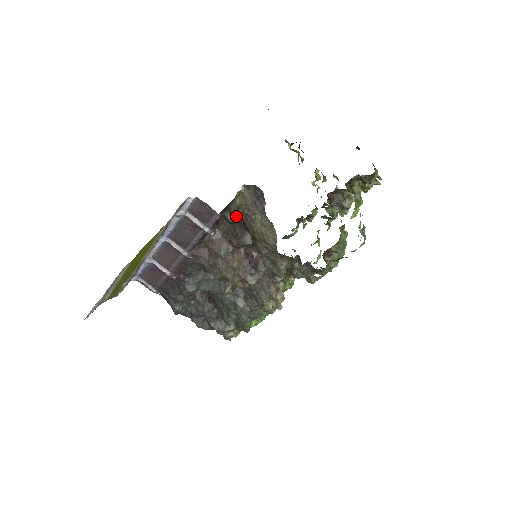
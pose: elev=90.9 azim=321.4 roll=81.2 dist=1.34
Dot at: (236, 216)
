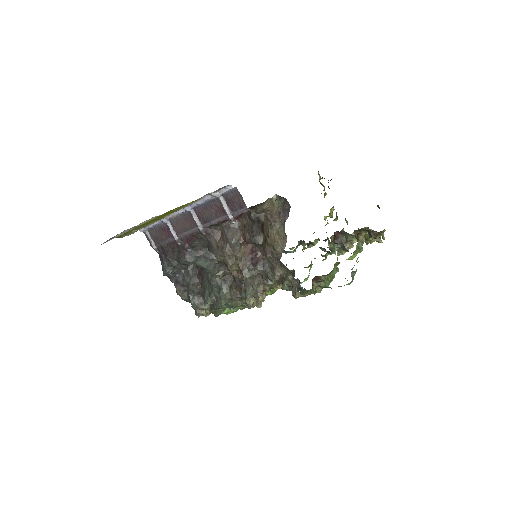
Dot at: (259, 217)
